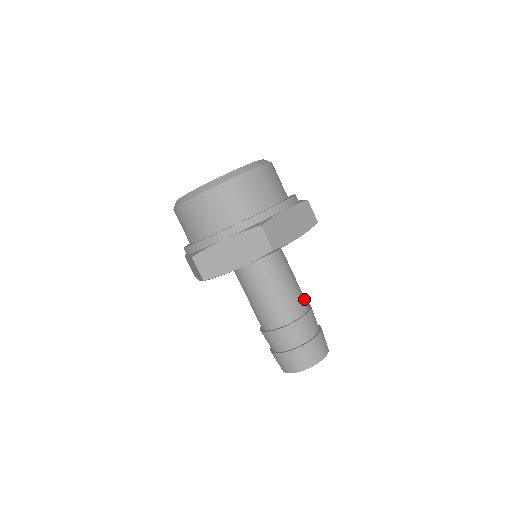
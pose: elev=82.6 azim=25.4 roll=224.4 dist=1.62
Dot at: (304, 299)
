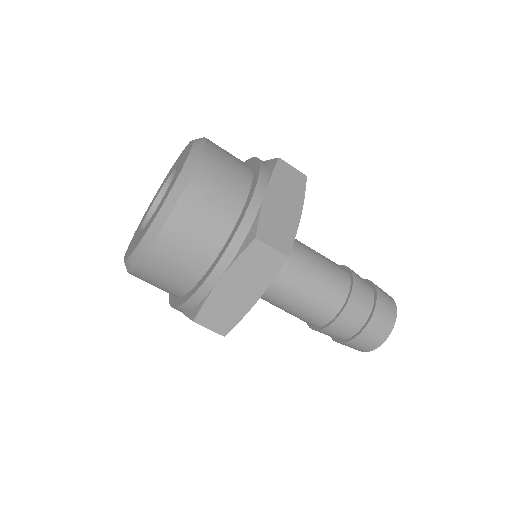
Dot at: (338, 267)
